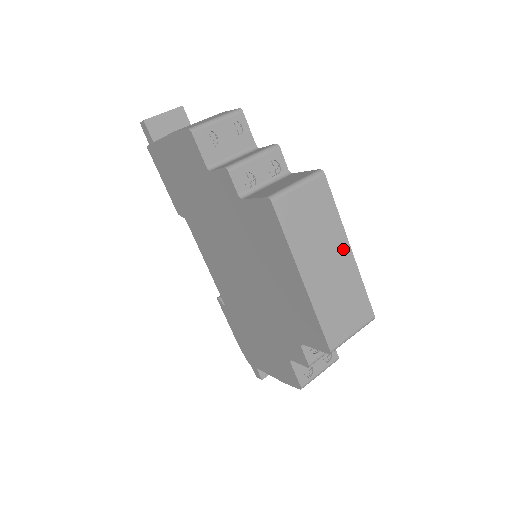
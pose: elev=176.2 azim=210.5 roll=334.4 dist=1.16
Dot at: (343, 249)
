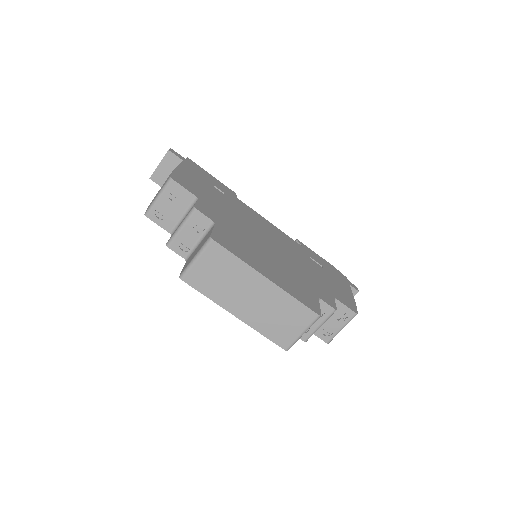
Dot at: (260, 282)
